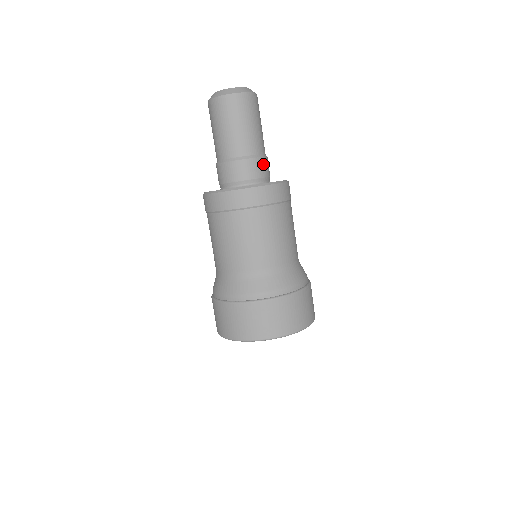
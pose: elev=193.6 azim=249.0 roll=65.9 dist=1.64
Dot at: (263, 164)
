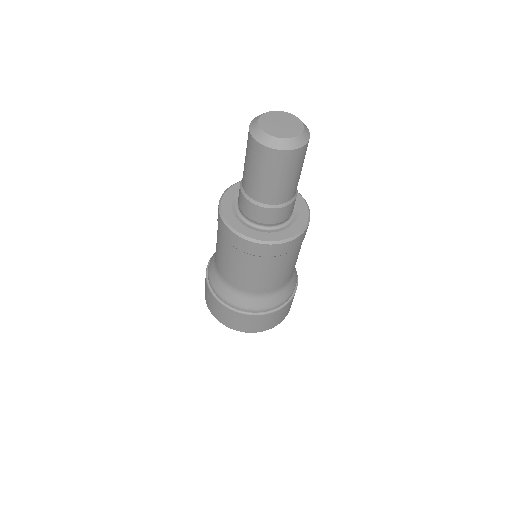
Dot at: occluded
